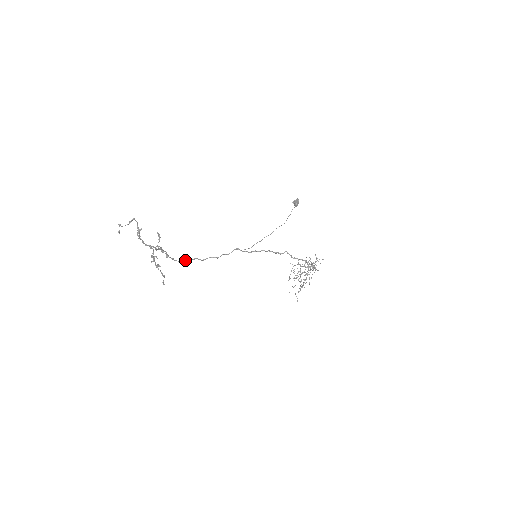
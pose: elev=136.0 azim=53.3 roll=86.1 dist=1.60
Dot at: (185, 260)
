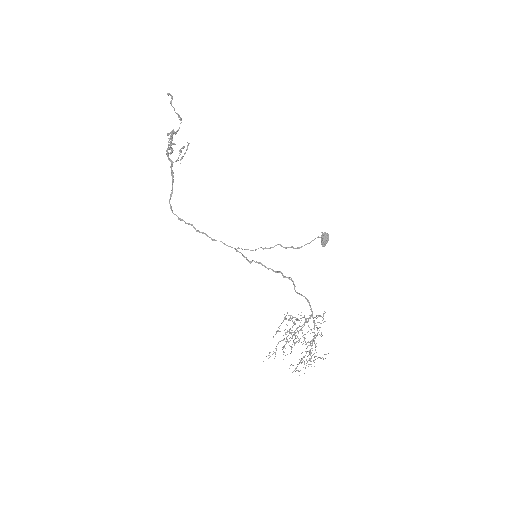
Dot at: occluded
